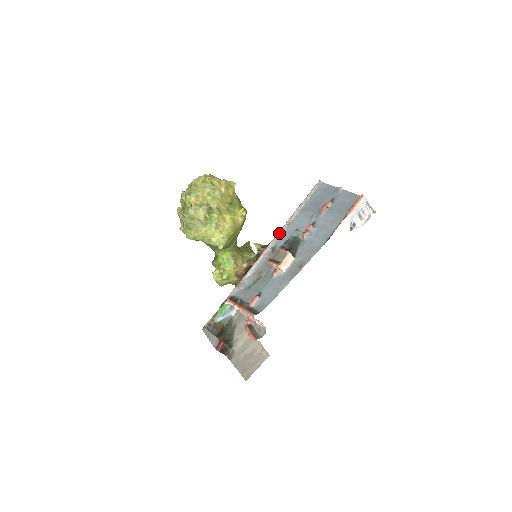
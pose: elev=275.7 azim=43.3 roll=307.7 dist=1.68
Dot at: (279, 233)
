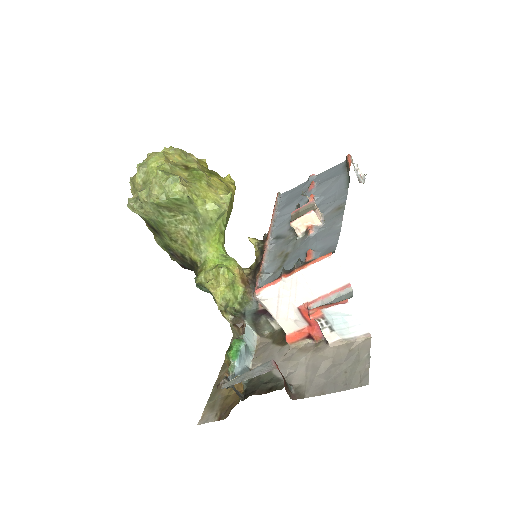
Dot at: (271, 227)
